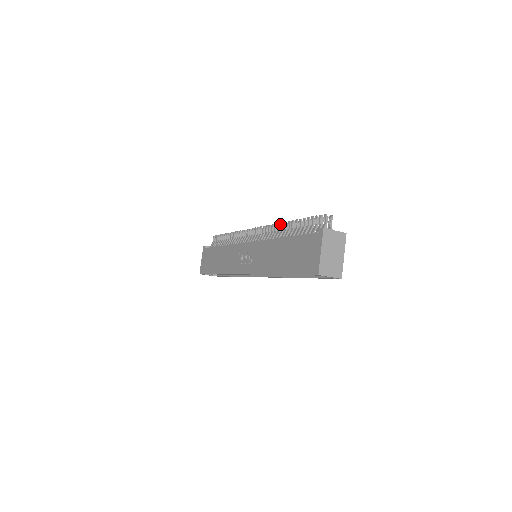
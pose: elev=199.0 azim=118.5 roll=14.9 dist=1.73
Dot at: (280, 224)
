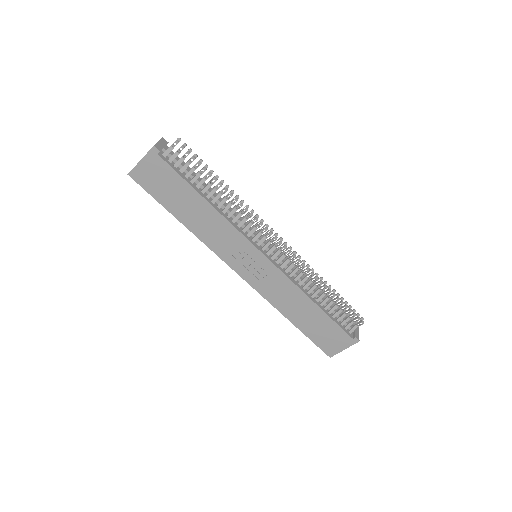
Dot at: occluded
